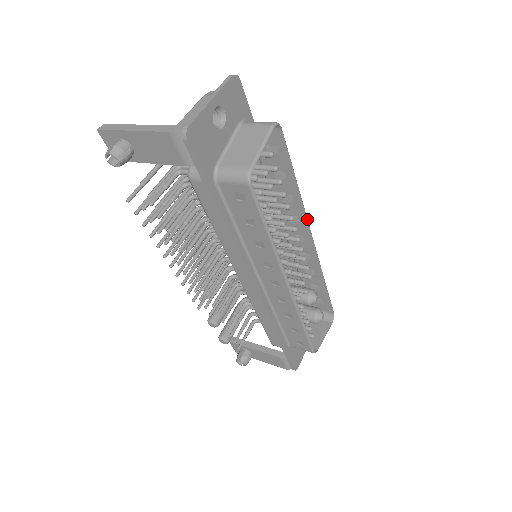
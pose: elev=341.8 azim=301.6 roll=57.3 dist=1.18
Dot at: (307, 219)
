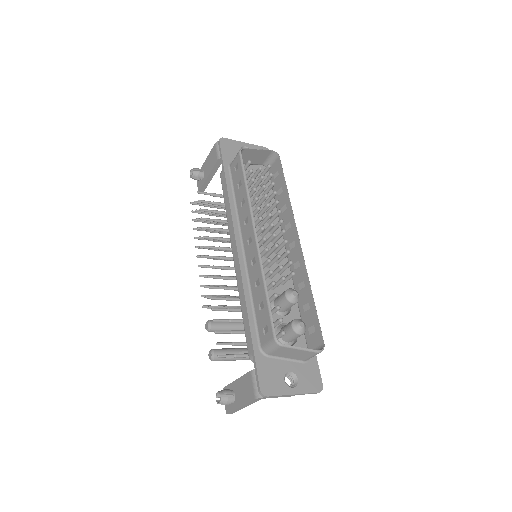
Dot at: (294, 219)
